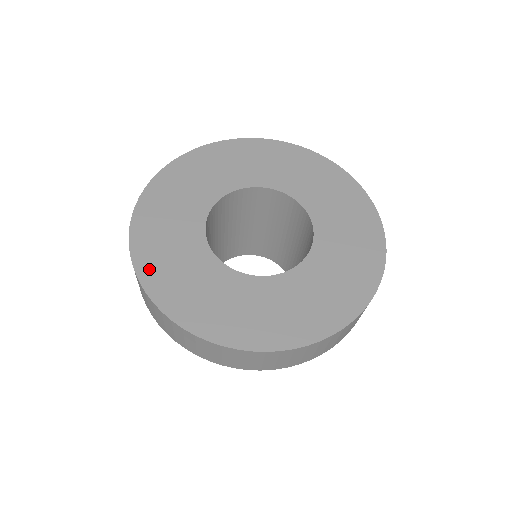
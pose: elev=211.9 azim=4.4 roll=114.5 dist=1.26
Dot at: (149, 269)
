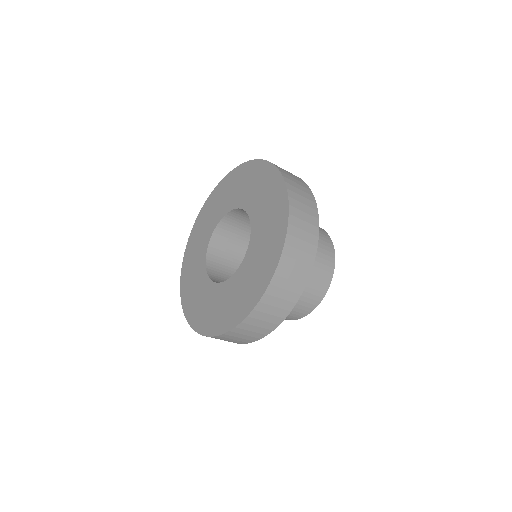
Dot at: (220, 326)
